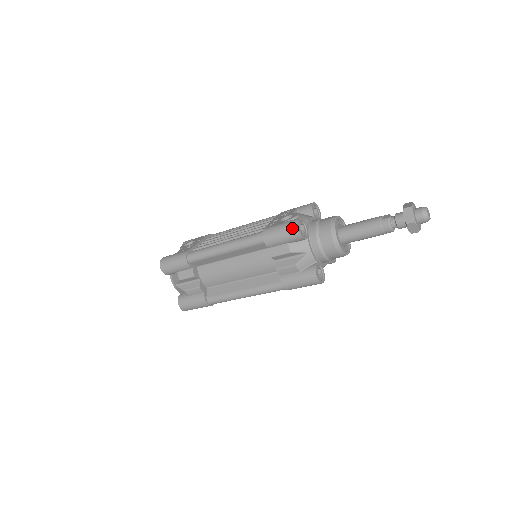
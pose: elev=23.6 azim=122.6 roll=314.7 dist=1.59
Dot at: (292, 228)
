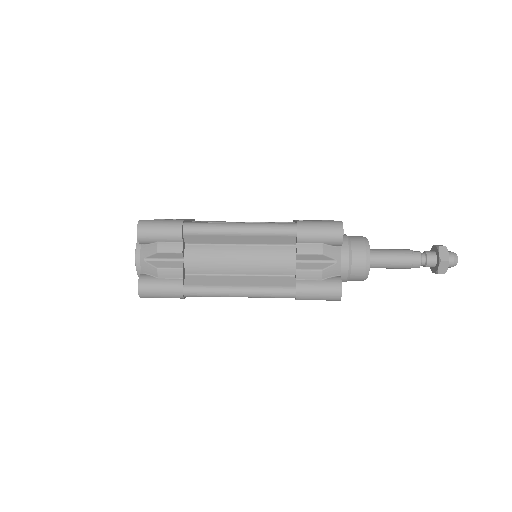
Dot at: (336, 227)
